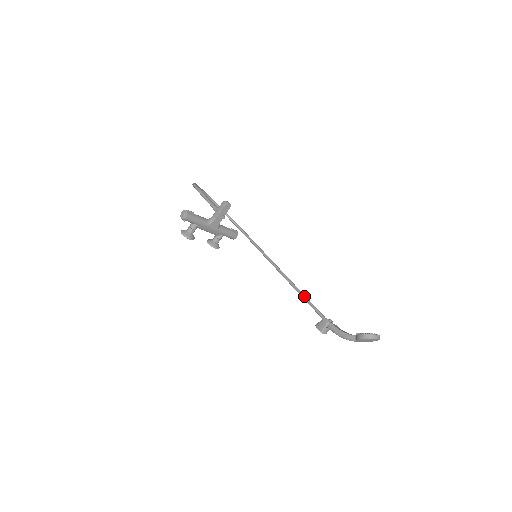
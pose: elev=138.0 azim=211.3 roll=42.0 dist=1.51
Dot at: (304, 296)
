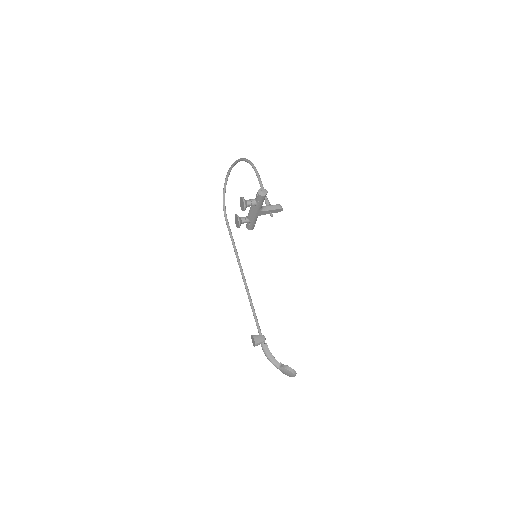
Dot at: occluded
